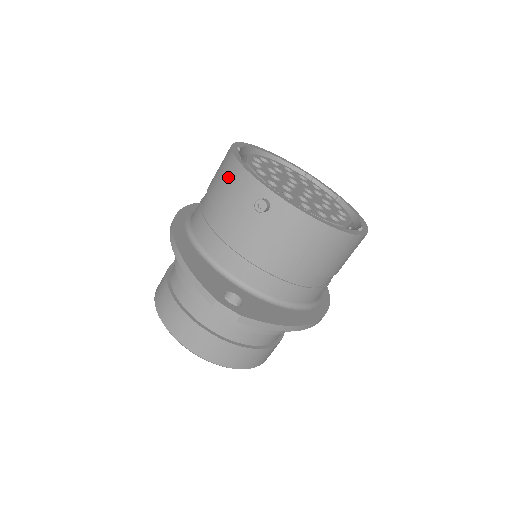
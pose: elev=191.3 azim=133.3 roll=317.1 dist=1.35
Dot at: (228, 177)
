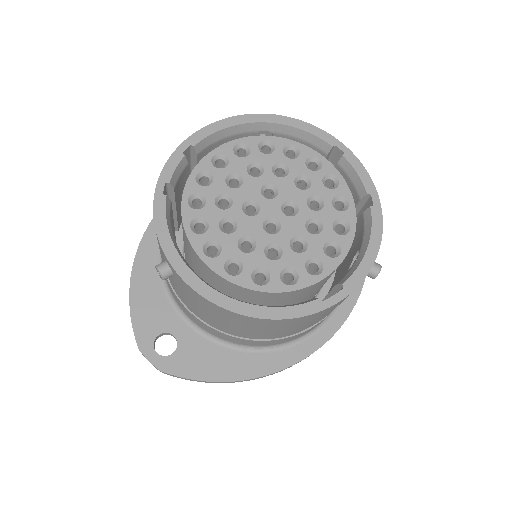
Dot at: occluded
